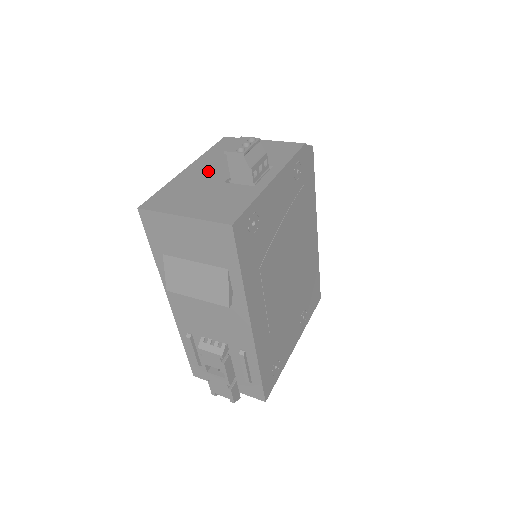
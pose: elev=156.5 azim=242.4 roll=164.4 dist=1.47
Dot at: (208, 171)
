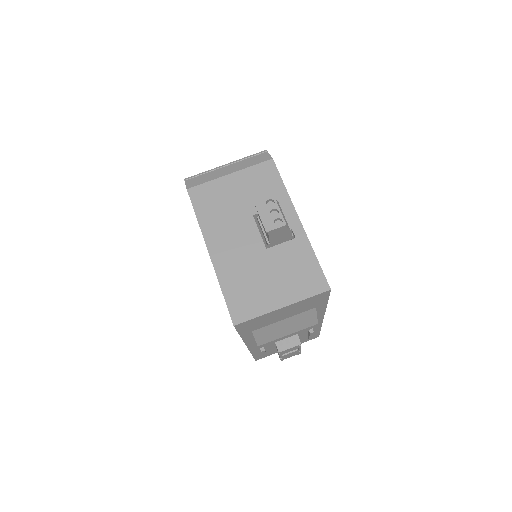
Dot at: (235, 245)
